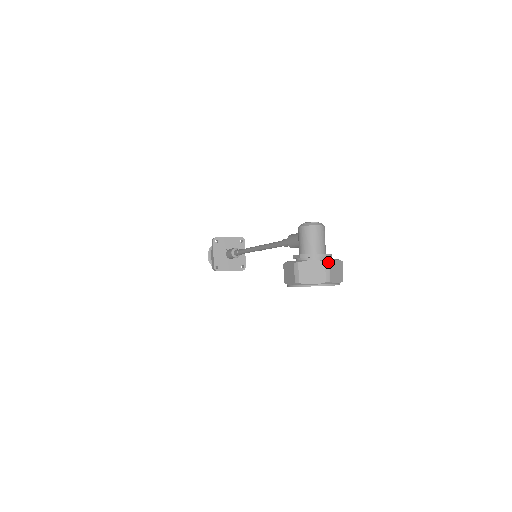
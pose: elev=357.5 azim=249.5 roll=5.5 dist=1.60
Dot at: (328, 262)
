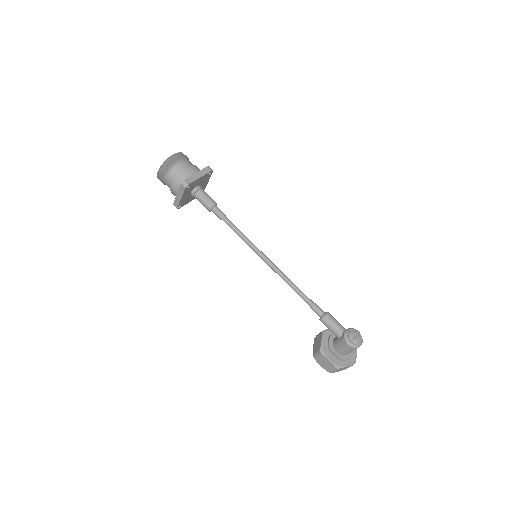
Dot at: occluded
